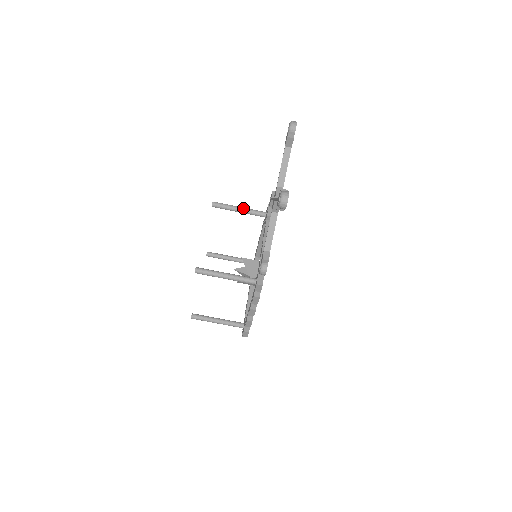
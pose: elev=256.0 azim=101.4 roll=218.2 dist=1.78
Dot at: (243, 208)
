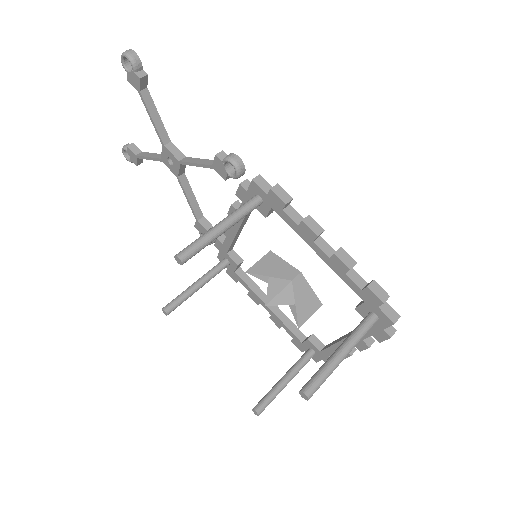
Dot at: (198, 280)
